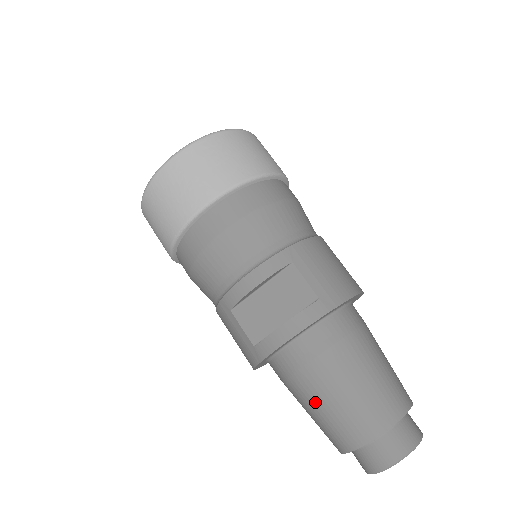
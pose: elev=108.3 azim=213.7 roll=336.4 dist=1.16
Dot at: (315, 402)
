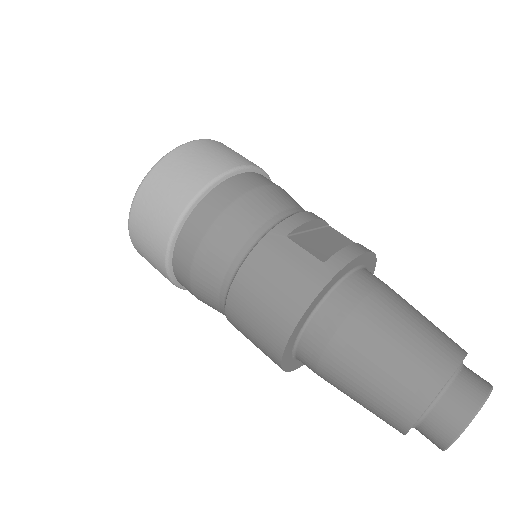
Dot at: (395, 325)
